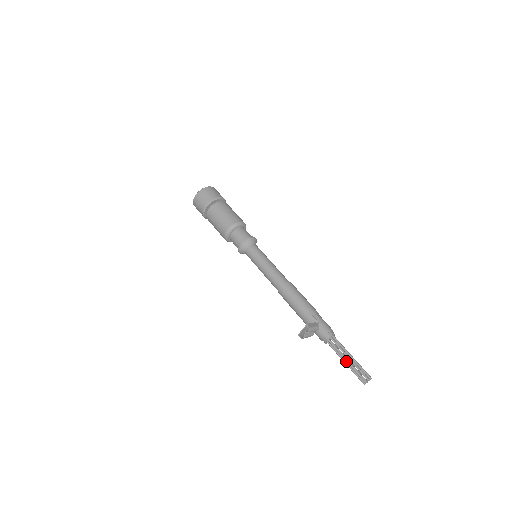
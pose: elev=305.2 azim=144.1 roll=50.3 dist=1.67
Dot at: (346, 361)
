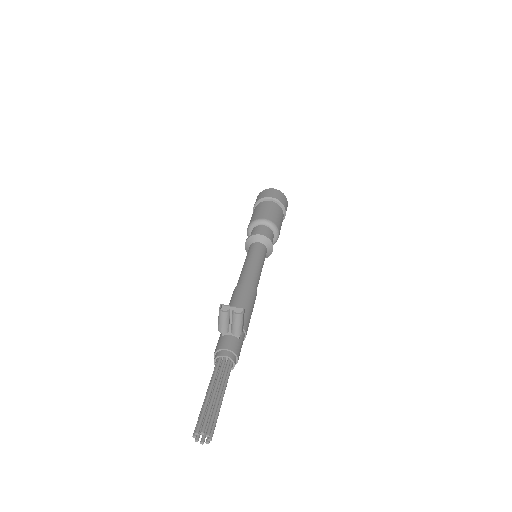
Dot at: (214, 391)
